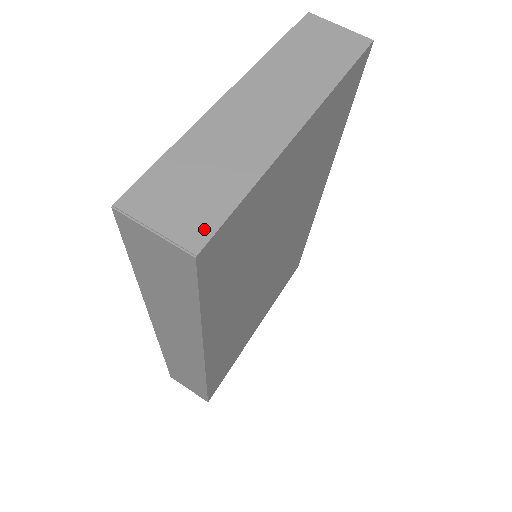
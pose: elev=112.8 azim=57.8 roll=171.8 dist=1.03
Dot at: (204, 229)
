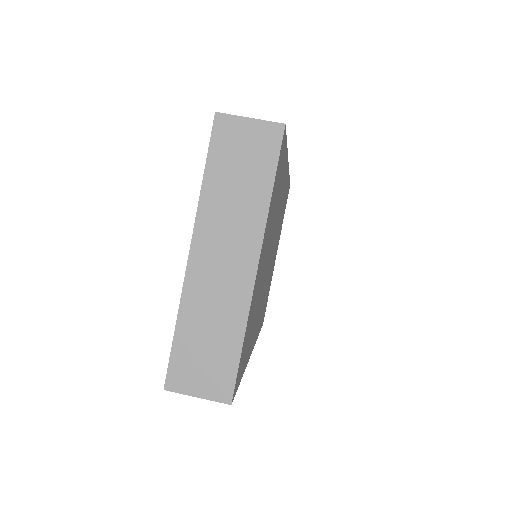
Dot at: (227, 384)
